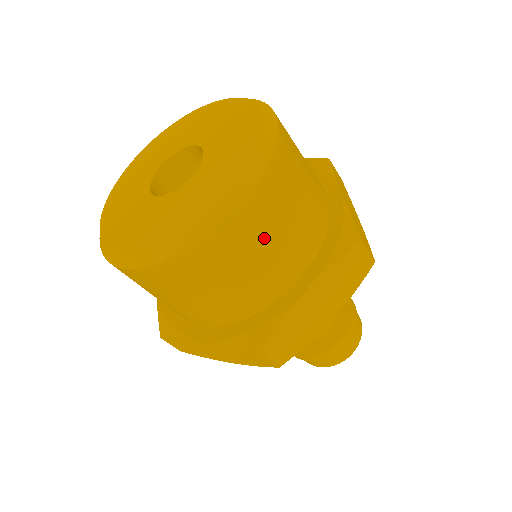
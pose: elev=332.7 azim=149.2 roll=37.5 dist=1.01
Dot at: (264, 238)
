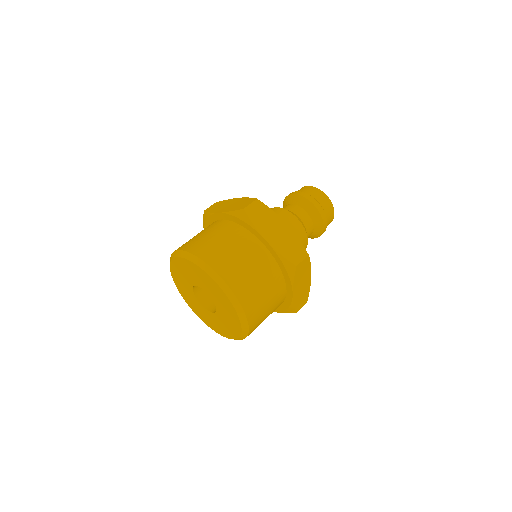
Dot at: (263, 311)
